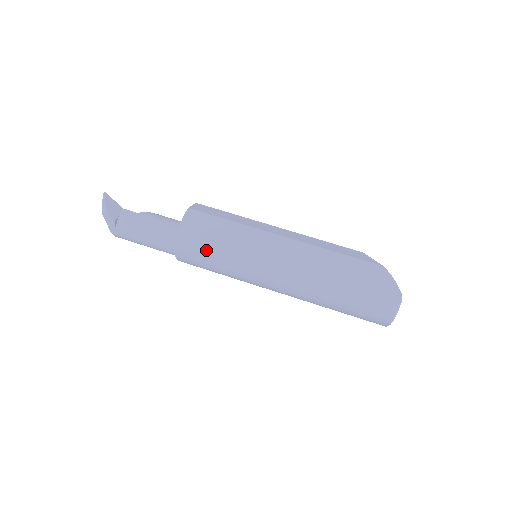
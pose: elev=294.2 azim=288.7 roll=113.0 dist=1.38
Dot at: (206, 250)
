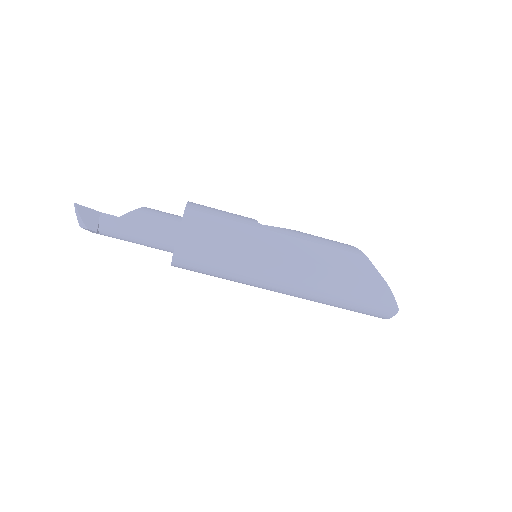
Dot at: (205, 271)
